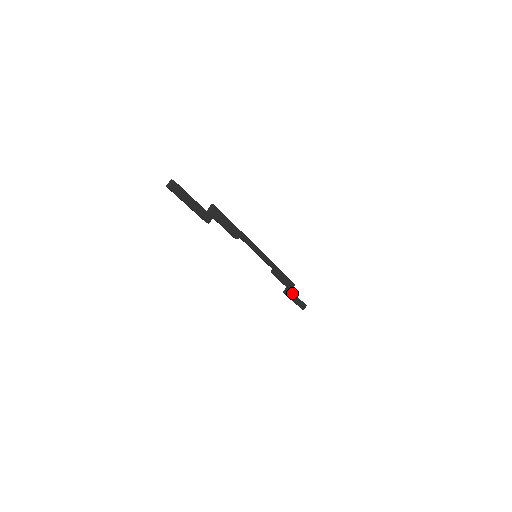
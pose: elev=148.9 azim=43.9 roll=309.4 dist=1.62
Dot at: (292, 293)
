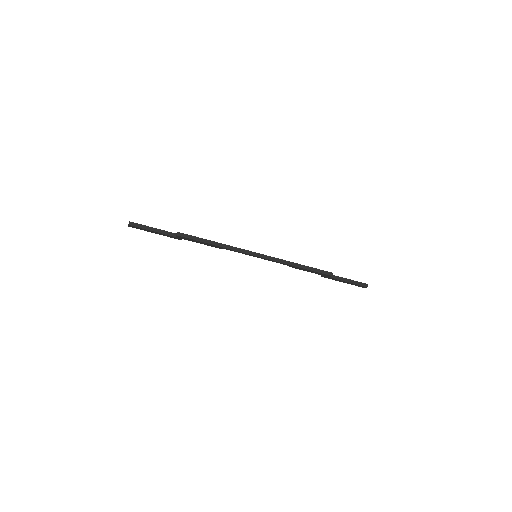
Dot at: (332, 278)
